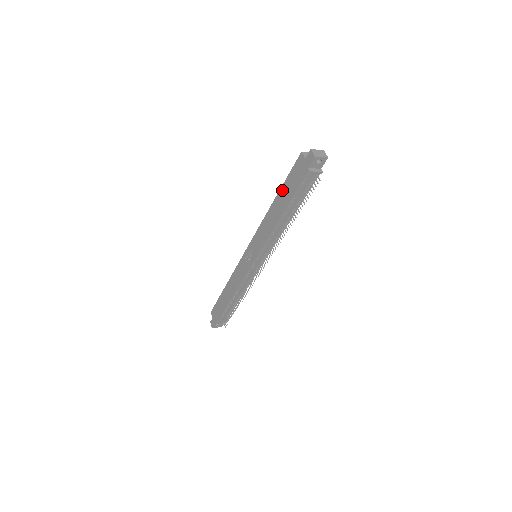
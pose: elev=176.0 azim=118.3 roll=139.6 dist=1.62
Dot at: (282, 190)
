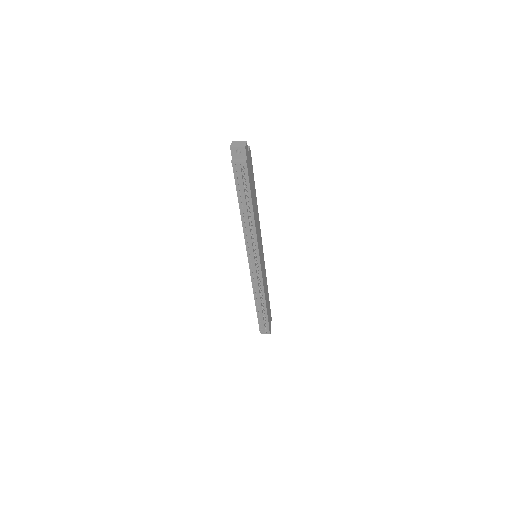
Dot at: occluded
